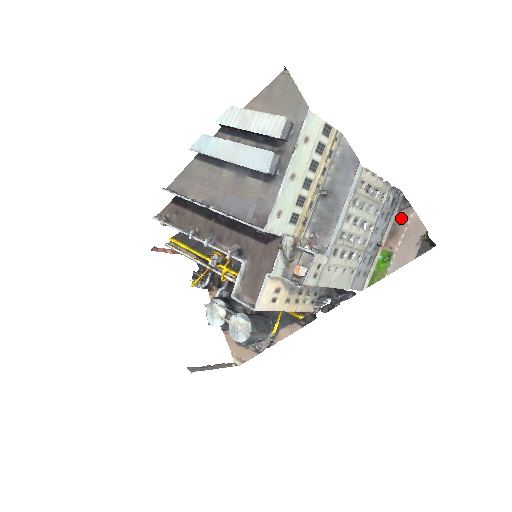
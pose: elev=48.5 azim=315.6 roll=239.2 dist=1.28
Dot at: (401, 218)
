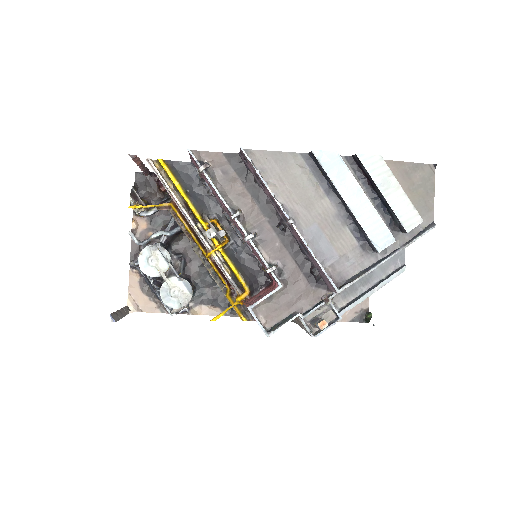
Dot at: occluded
